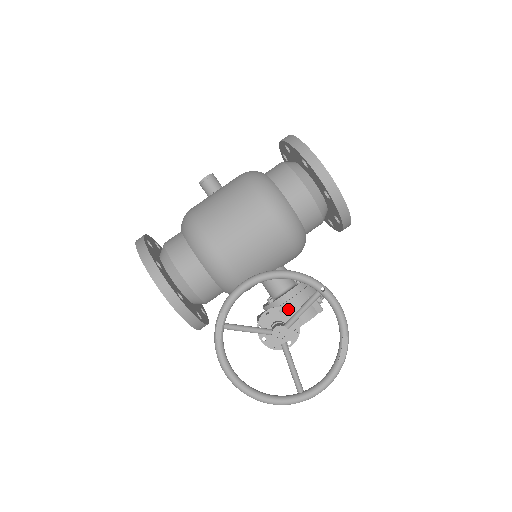
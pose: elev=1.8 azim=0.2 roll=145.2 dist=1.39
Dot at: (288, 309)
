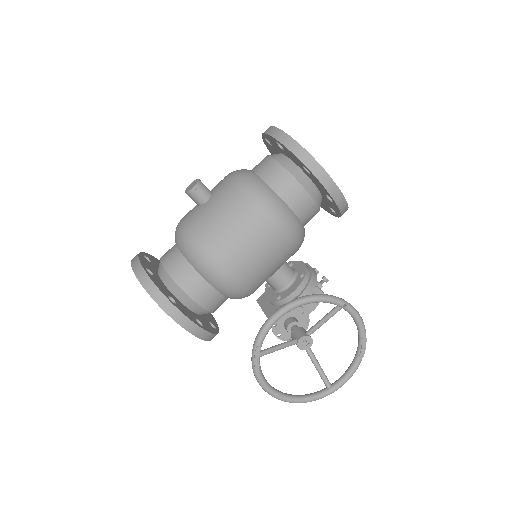
Dot at: occluded
